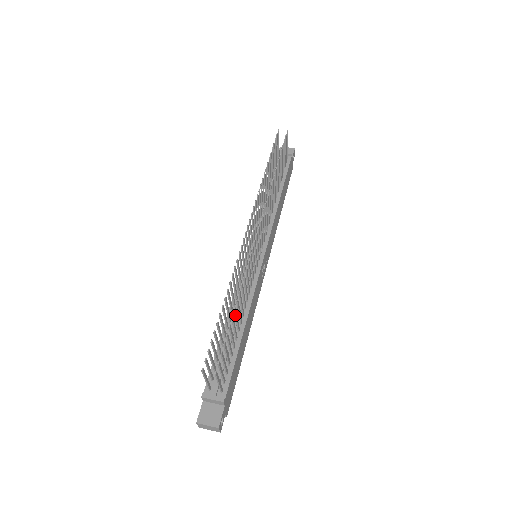
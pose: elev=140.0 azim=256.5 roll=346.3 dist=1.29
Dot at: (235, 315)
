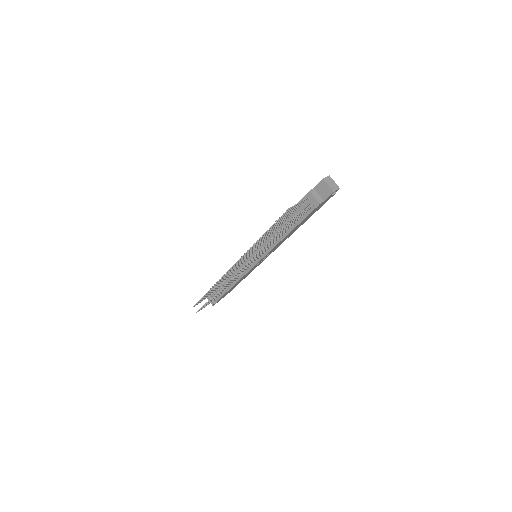
Dot at: occluded
